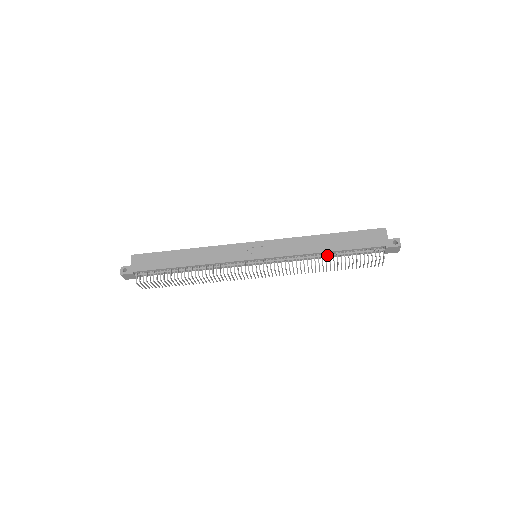
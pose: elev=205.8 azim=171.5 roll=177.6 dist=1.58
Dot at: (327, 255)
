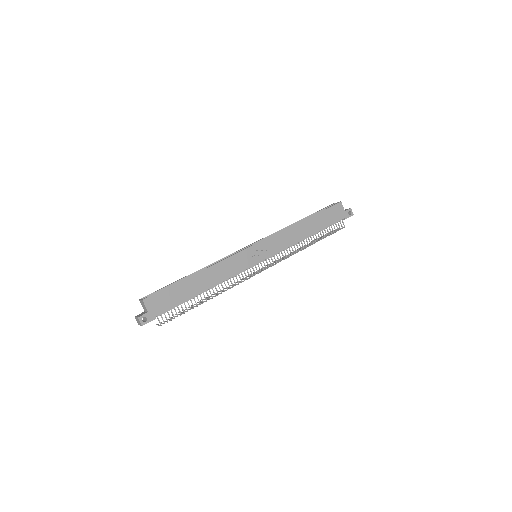
Dot at: (308, 237)
